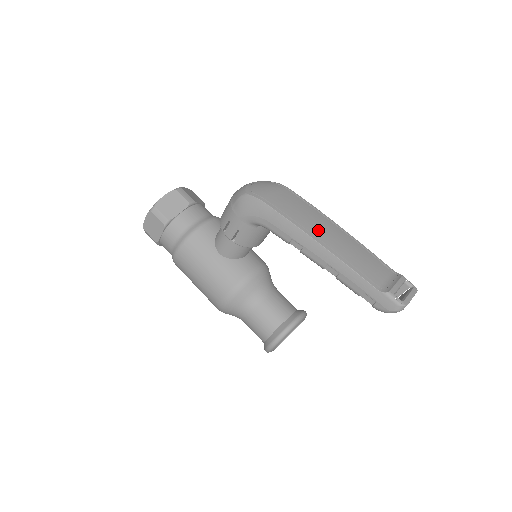
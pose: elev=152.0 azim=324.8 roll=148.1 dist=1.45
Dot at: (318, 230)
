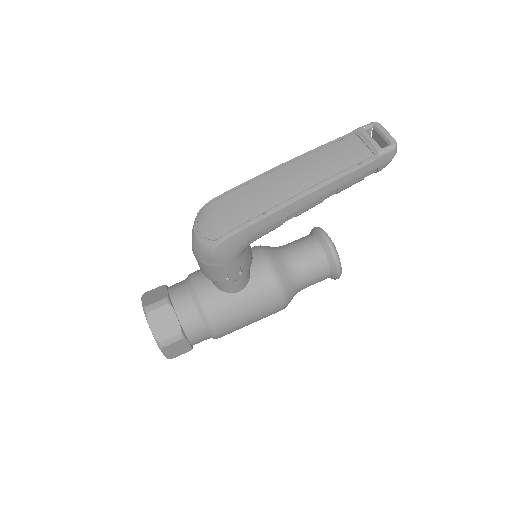
Dot at: (286, 190)
